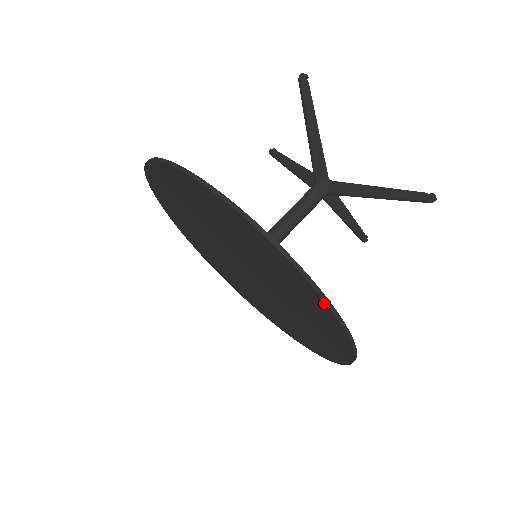
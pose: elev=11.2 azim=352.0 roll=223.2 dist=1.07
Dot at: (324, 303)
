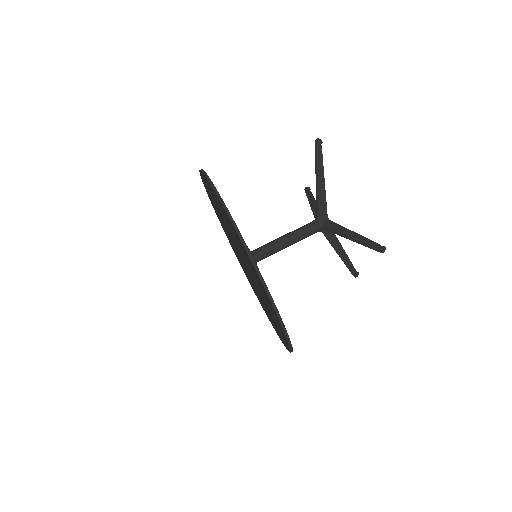
Dot at: (265, 289)
